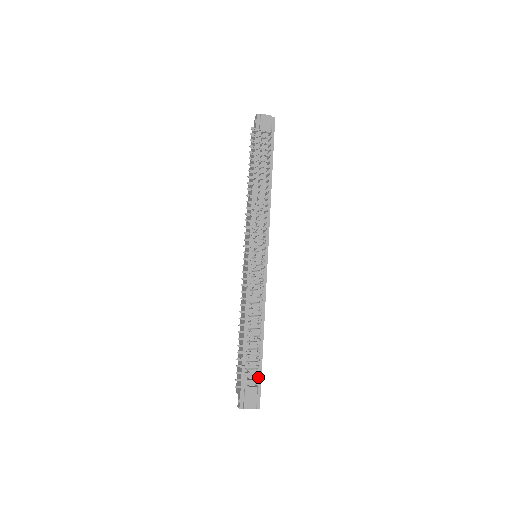
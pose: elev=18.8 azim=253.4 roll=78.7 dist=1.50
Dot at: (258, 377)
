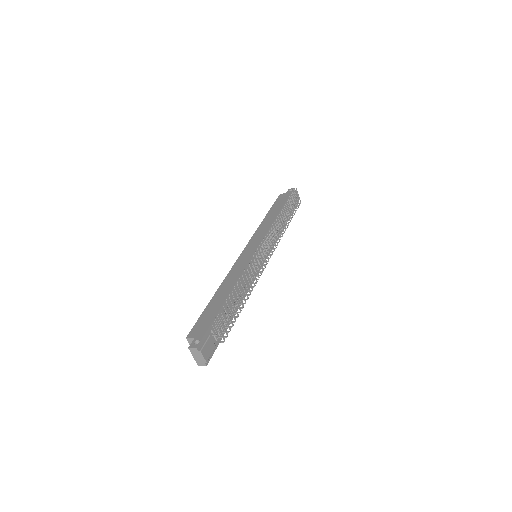
Dot at: (219, 338)
